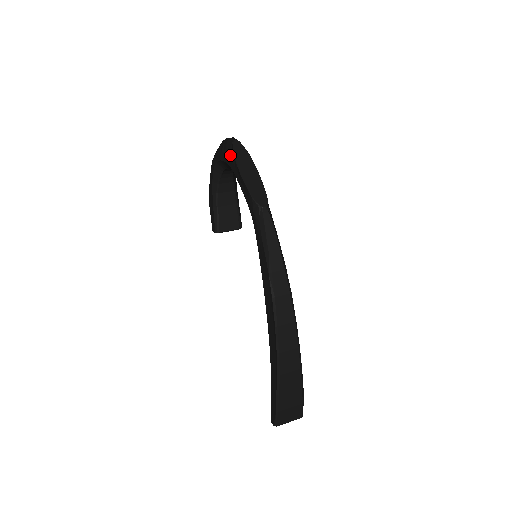
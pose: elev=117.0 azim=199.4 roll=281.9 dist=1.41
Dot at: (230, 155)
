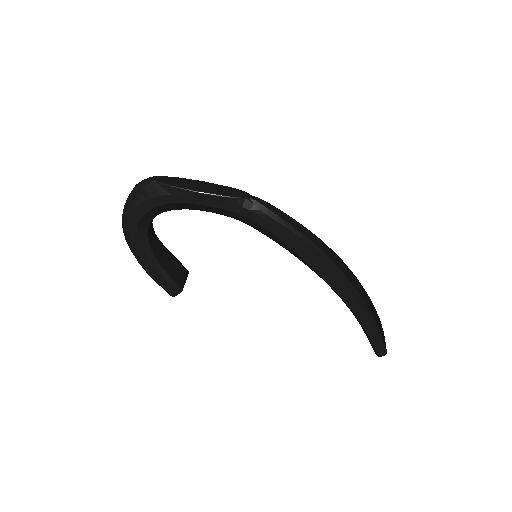
Dot at: (164, 192)
